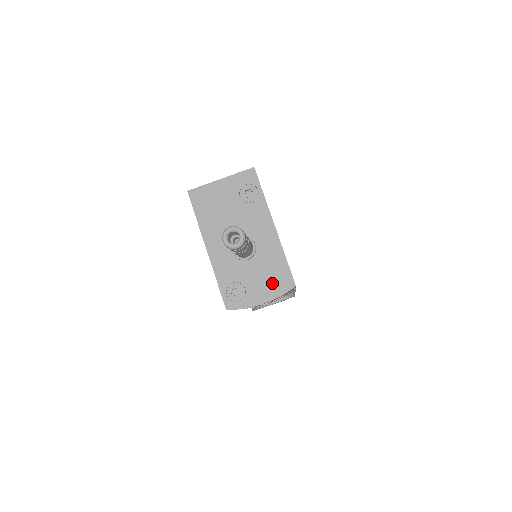
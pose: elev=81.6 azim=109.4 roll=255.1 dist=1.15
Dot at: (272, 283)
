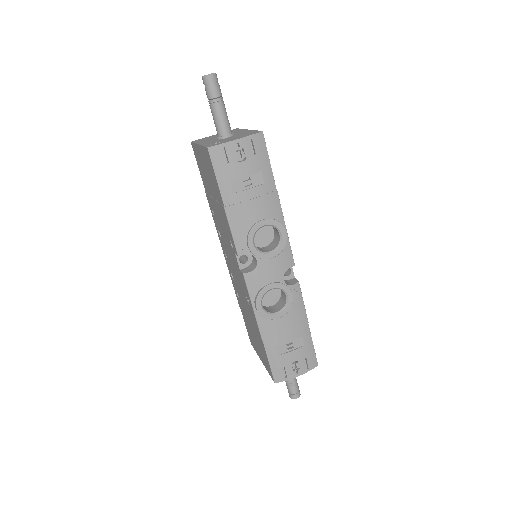
Dot at: (245, 135)
